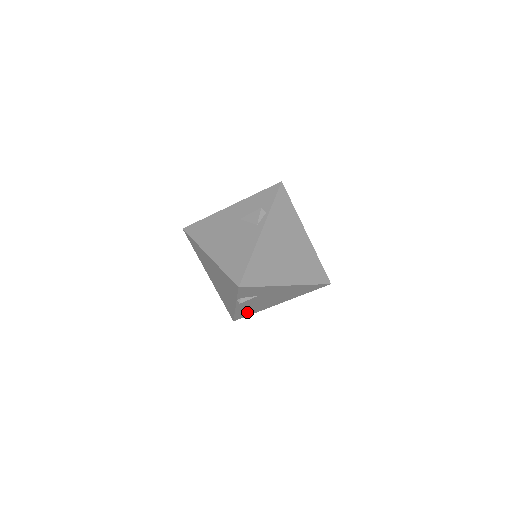
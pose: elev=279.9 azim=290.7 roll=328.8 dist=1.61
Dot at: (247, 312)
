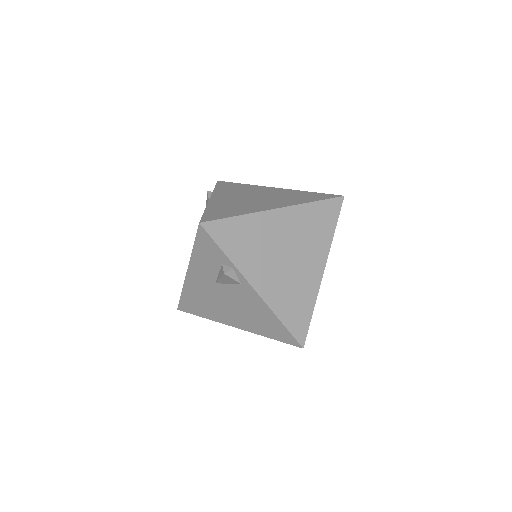
Dot at: occluded
